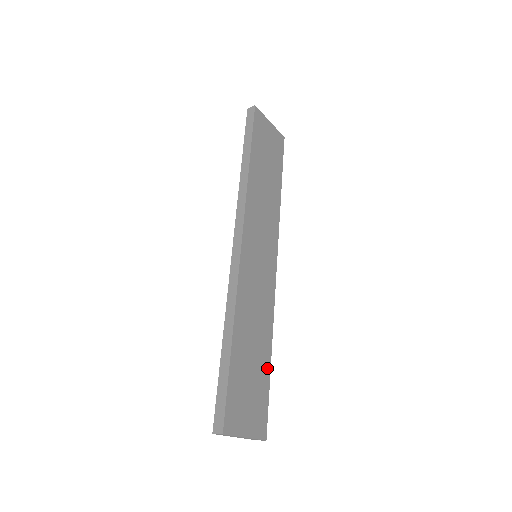
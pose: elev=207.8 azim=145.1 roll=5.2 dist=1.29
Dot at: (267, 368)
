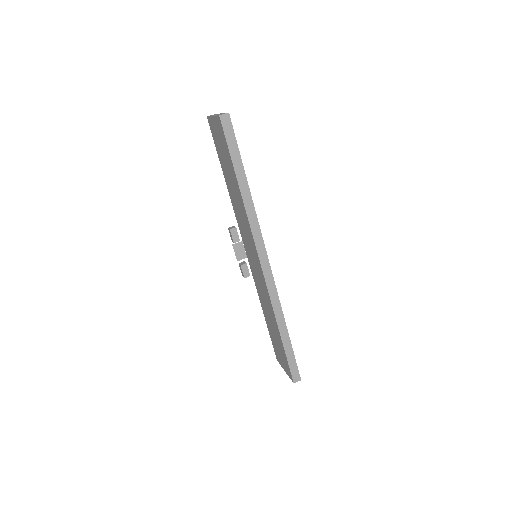
Dot at: occluded
